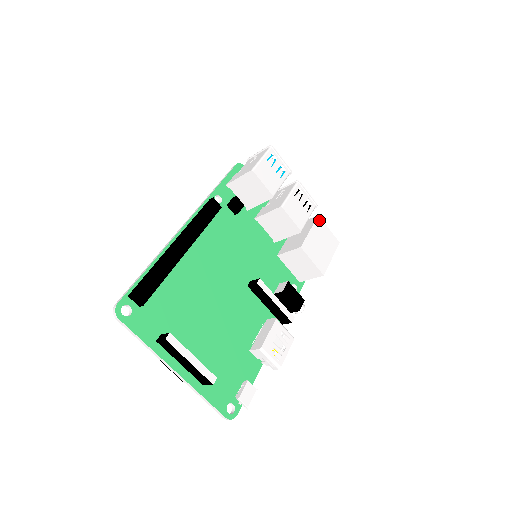
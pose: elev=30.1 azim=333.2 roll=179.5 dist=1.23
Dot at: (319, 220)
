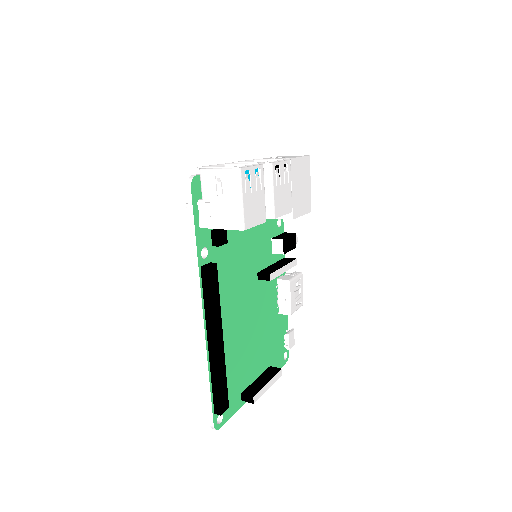
Dot at: (292, 163)
